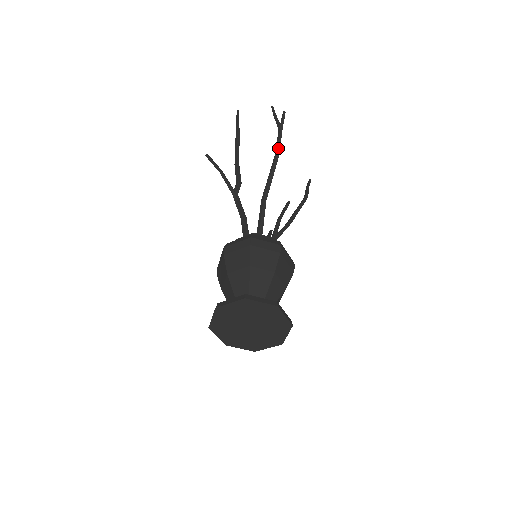
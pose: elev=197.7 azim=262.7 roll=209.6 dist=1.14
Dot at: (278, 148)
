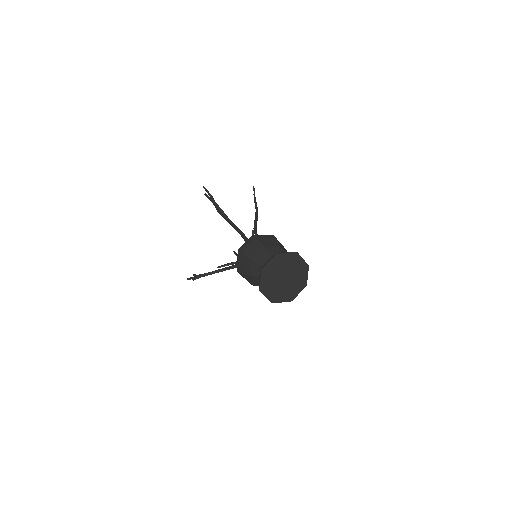
Dot at: (257, 208)
